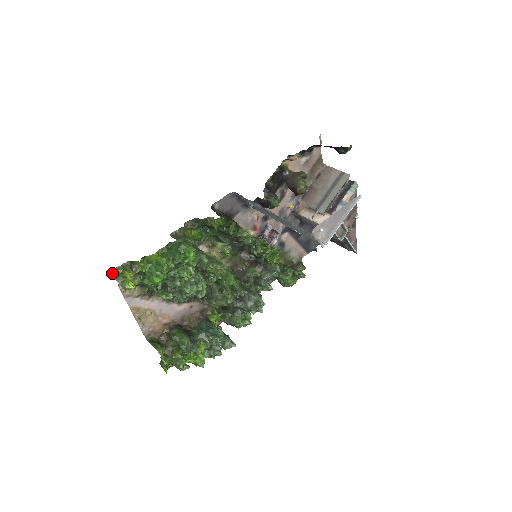
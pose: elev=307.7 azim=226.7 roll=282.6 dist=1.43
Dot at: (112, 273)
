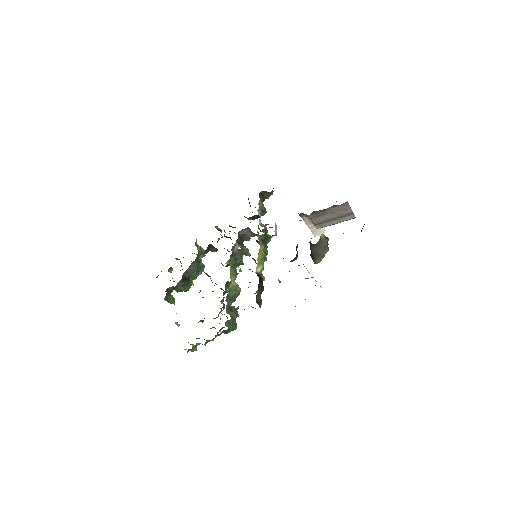
Dot at: occluded
